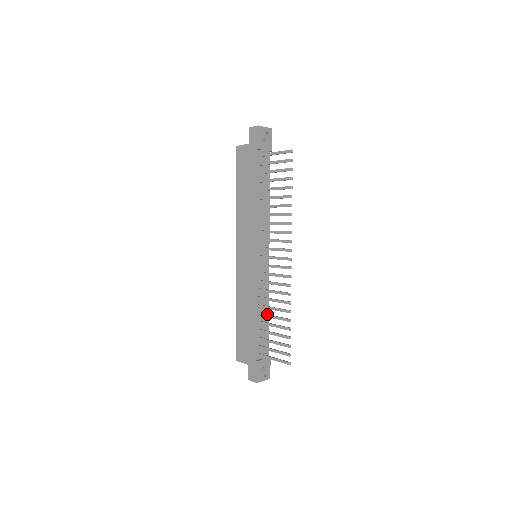
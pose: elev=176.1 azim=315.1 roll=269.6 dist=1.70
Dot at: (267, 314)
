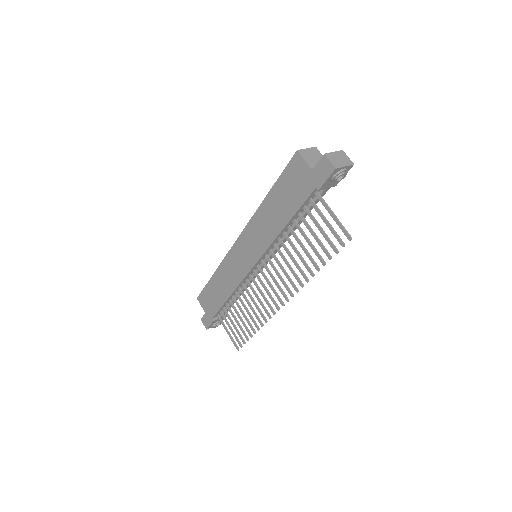
Dot at: (239, 306)
